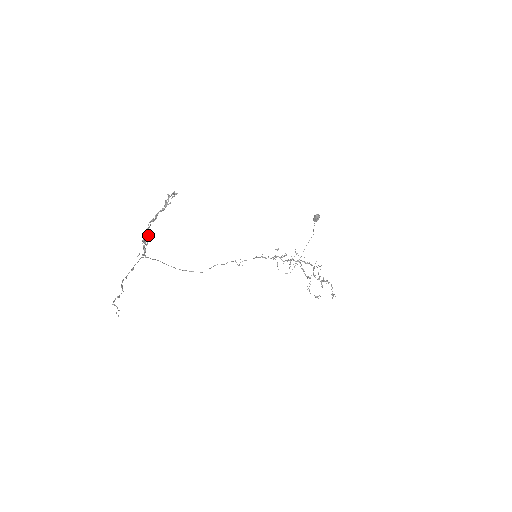
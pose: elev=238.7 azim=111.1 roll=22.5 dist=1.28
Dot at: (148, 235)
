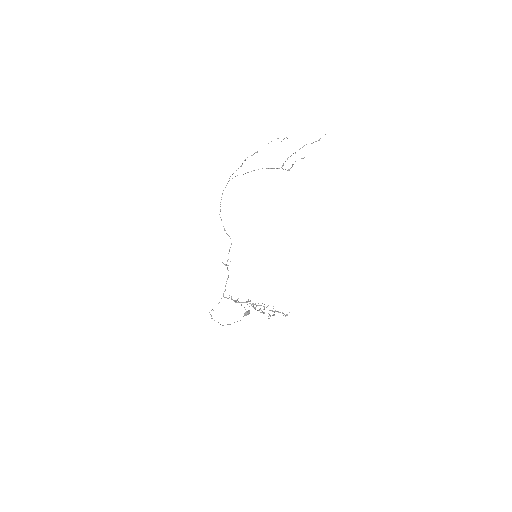
Dot at: occluded
